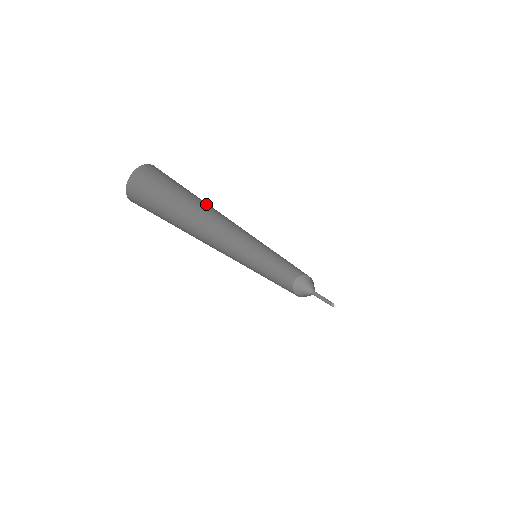
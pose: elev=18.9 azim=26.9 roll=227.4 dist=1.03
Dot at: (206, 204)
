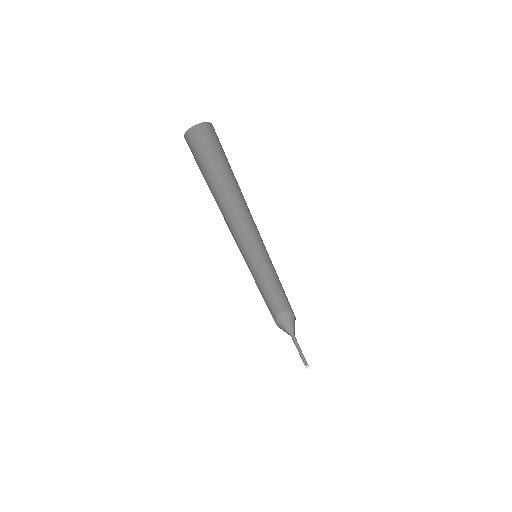
Dot at: (221, 185)
